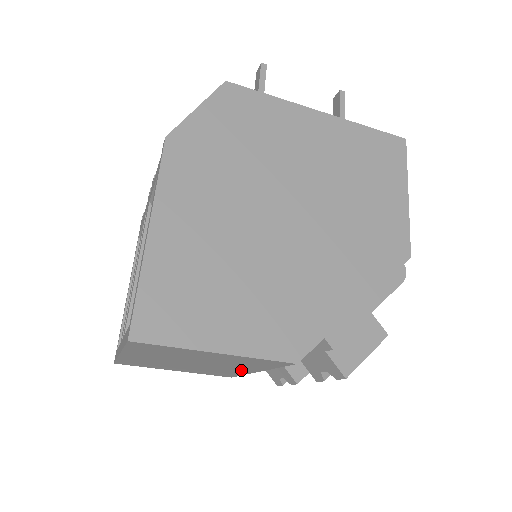
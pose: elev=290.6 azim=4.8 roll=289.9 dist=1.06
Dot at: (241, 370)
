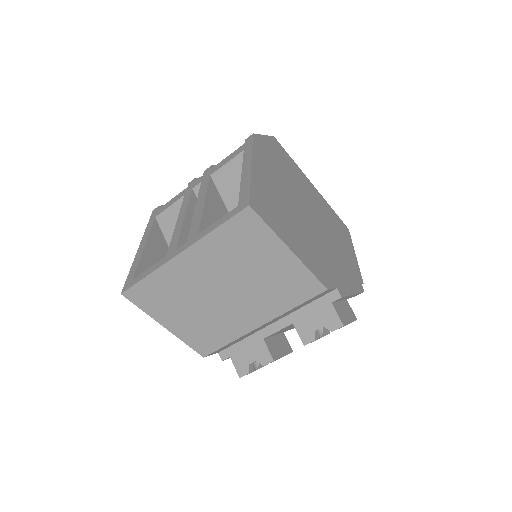
Dot at: (249, 320)
